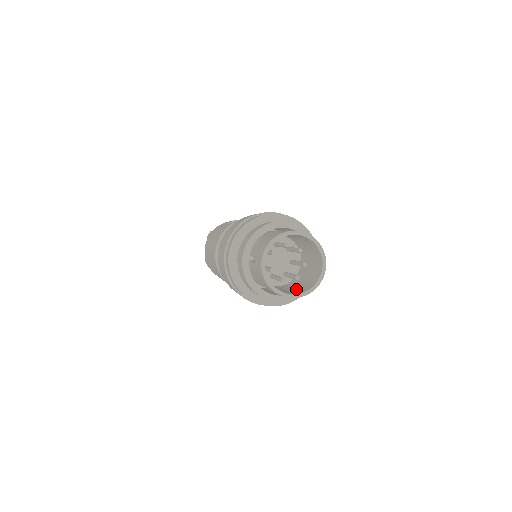
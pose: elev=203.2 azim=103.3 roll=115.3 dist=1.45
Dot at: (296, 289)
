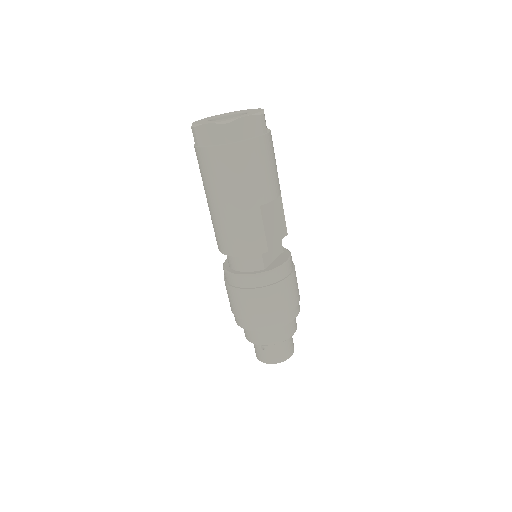
Dot at: occluded
